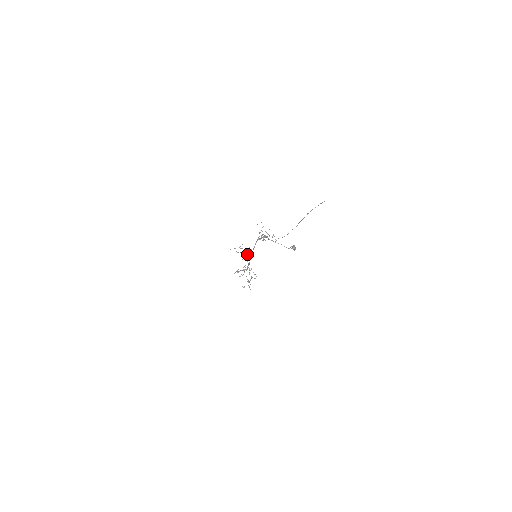
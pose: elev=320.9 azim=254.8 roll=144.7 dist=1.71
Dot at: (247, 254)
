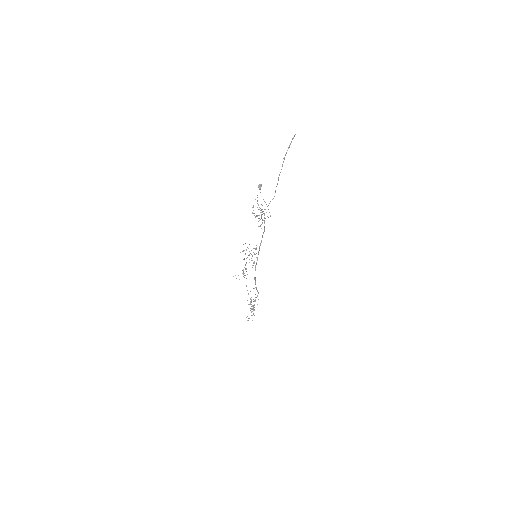
Dot at: (252, 260)
